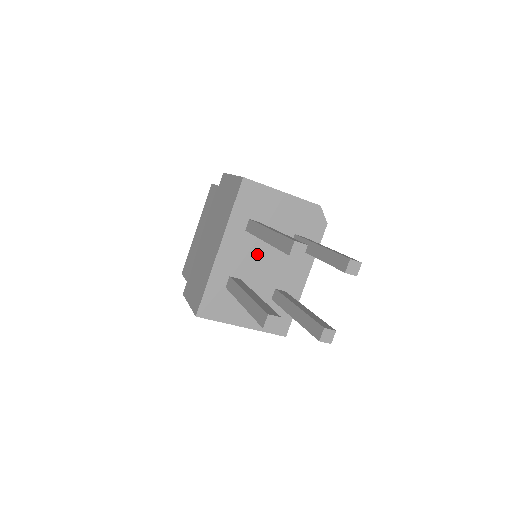
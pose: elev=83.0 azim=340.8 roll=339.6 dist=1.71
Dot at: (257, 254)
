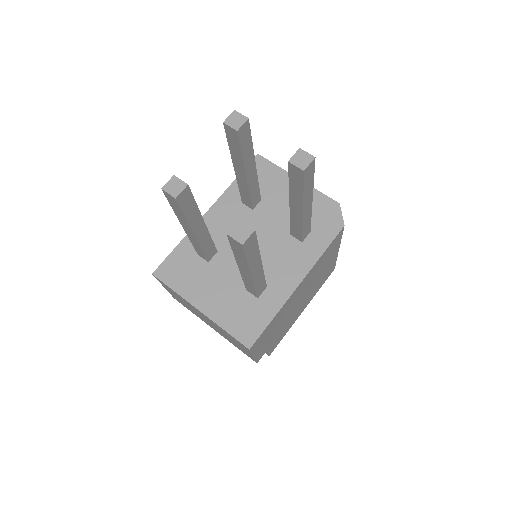
Dot at: occluded
